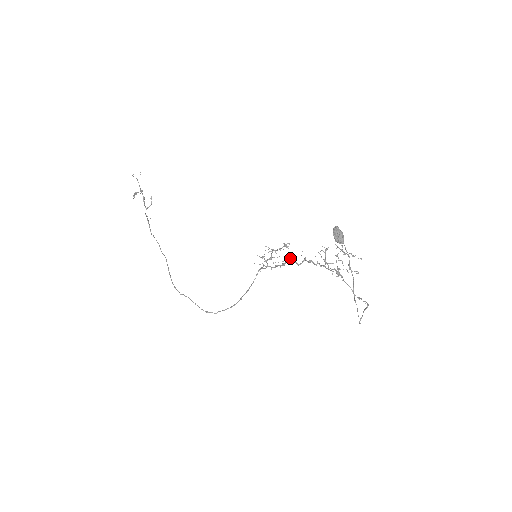
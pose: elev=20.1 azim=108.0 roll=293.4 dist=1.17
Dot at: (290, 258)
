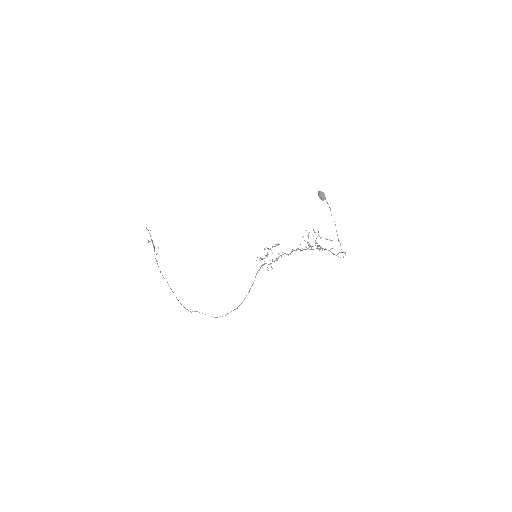
Dot at: occluded
